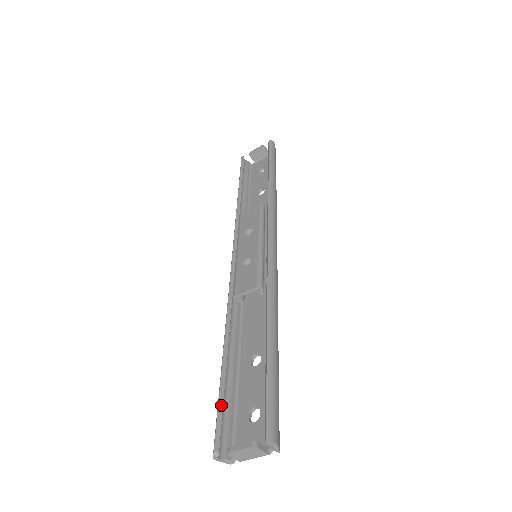
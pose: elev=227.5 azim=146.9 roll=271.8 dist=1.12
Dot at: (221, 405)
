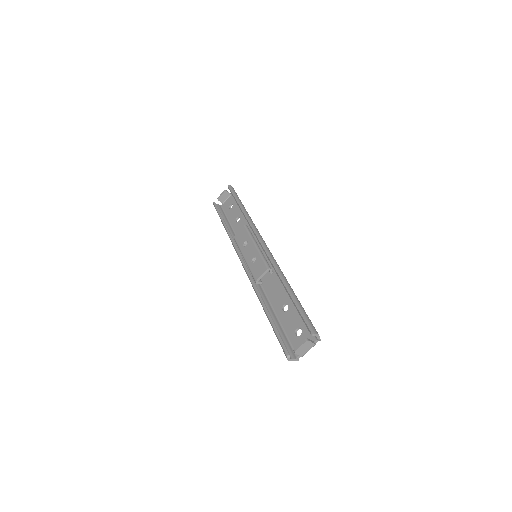
Dot at: (278, 335)
